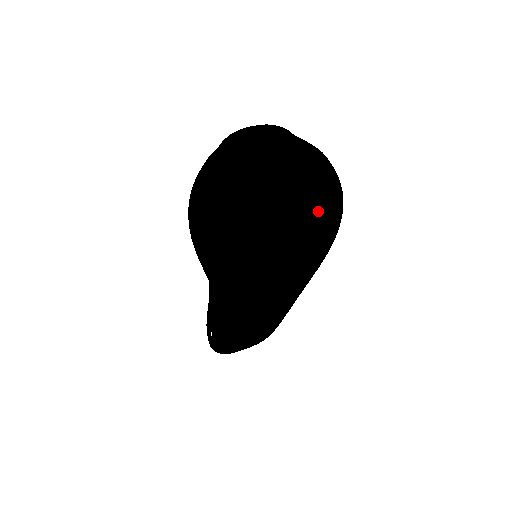
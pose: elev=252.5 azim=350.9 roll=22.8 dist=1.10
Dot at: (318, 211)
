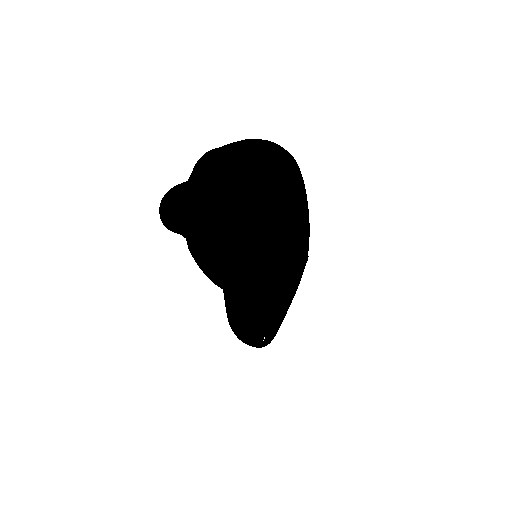
Dot at: (292, 179)
